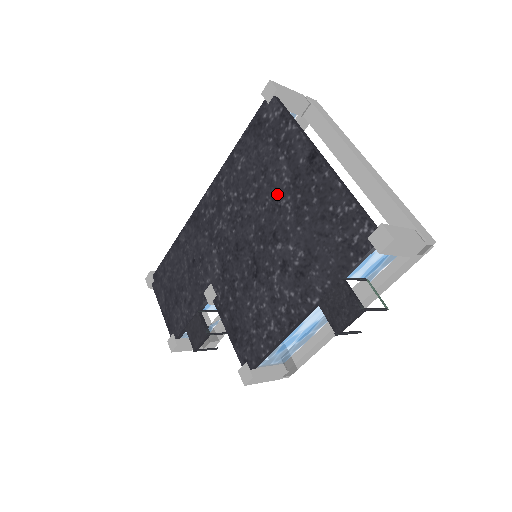
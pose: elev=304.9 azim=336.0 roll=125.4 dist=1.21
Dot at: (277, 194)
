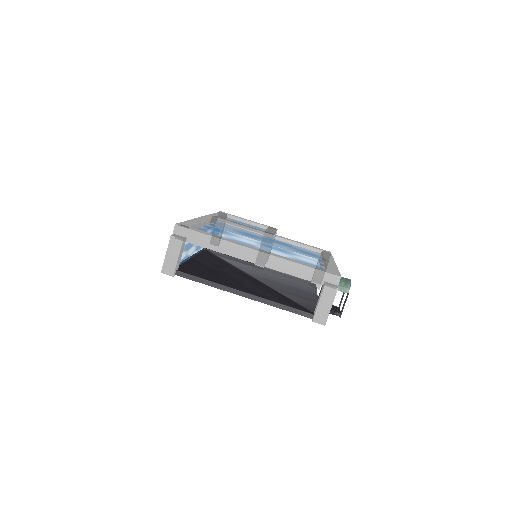
Dot at: occluded
